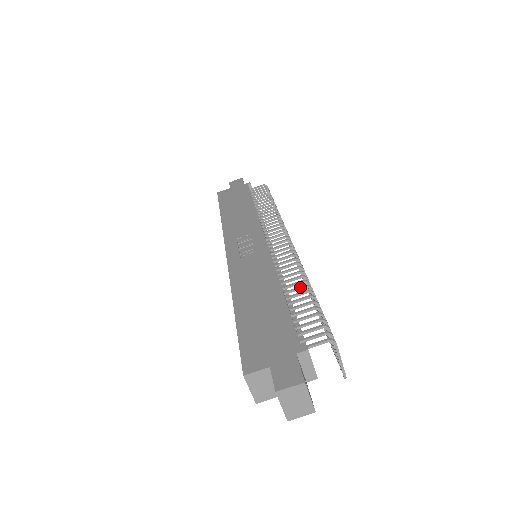
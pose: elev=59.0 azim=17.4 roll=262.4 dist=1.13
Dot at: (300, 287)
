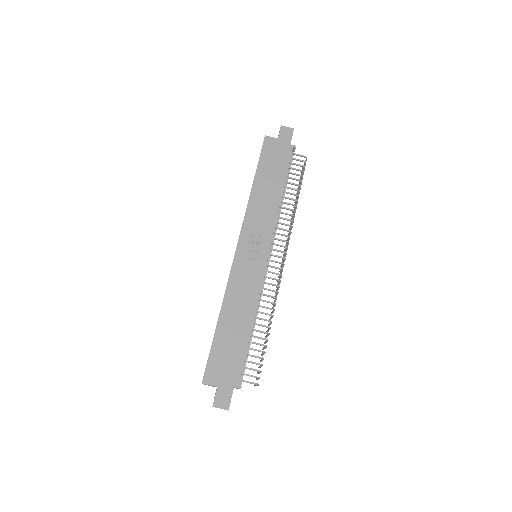
Dot at: (264, 326)
